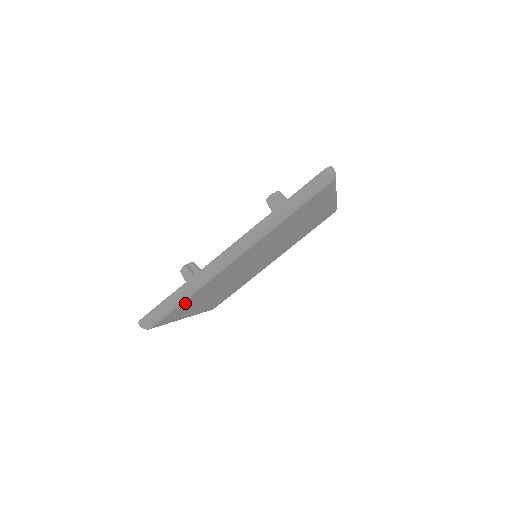
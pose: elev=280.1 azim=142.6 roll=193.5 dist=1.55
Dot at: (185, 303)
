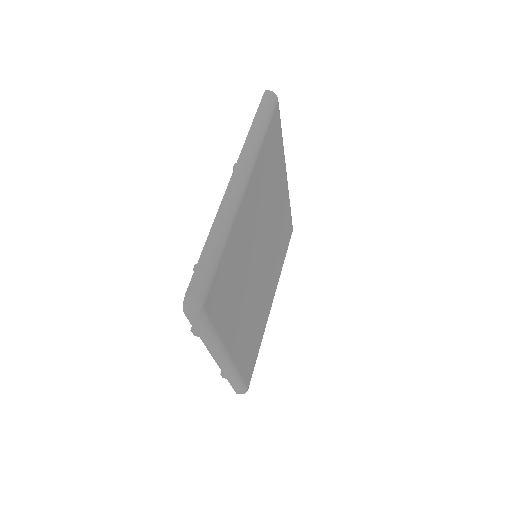
Dot at: (222, 270)
